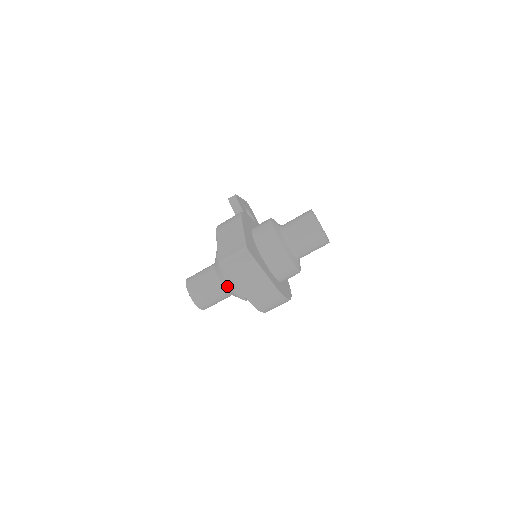
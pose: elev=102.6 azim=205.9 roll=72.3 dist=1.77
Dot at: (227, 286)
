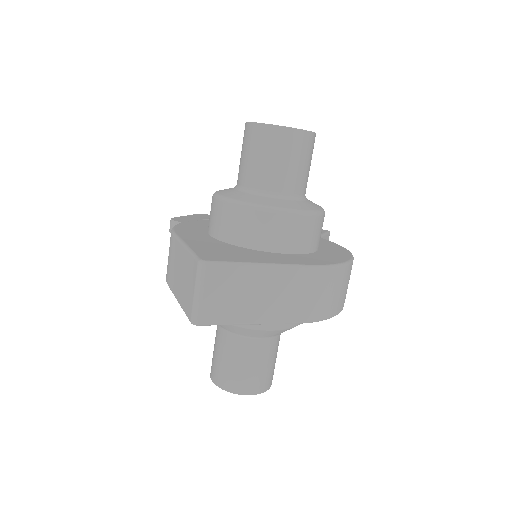
Dot at: (255, 333)
